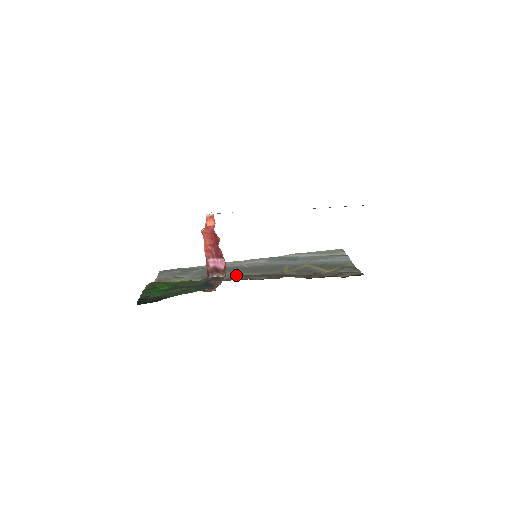
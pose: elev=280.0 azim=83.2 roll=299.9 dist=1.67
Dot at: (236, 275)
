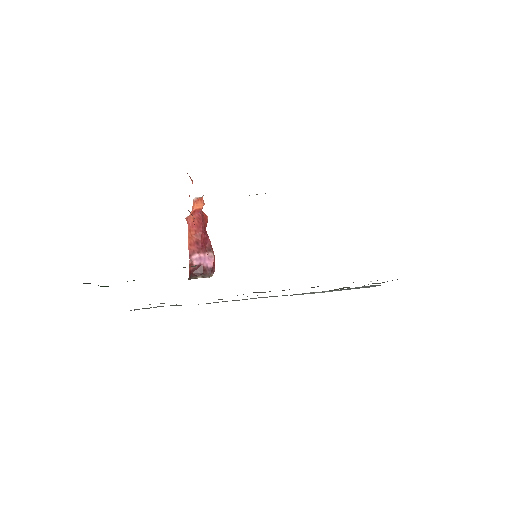
Dot at: occluded
